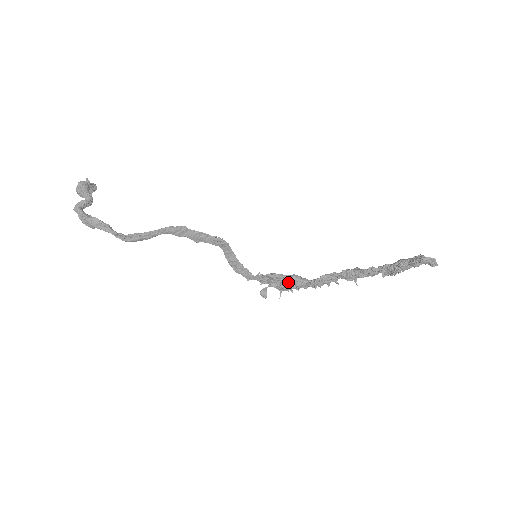
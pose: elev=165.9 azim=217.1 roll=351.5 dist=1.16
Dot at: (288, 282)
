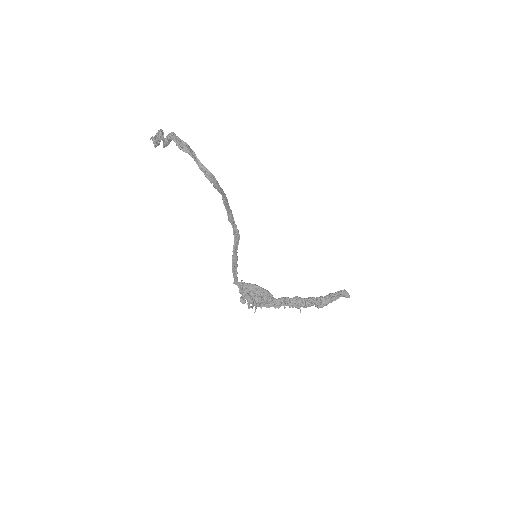
Dot at: (263, 294)
